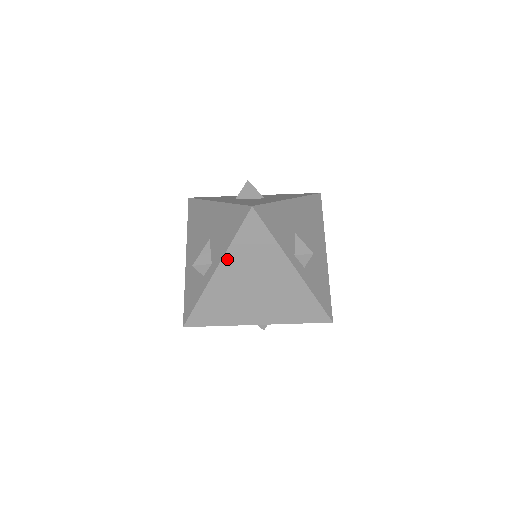
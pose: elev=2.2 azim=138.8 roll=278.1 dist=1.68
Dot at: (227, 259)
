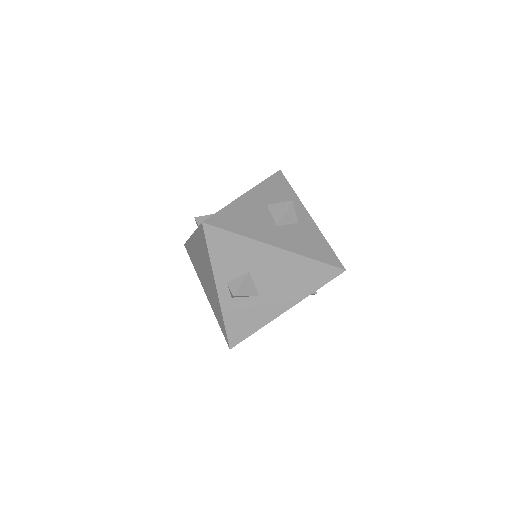
Dot at: (195, 236)
